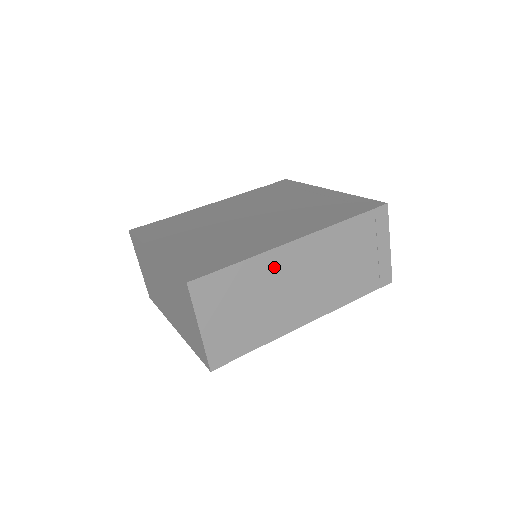
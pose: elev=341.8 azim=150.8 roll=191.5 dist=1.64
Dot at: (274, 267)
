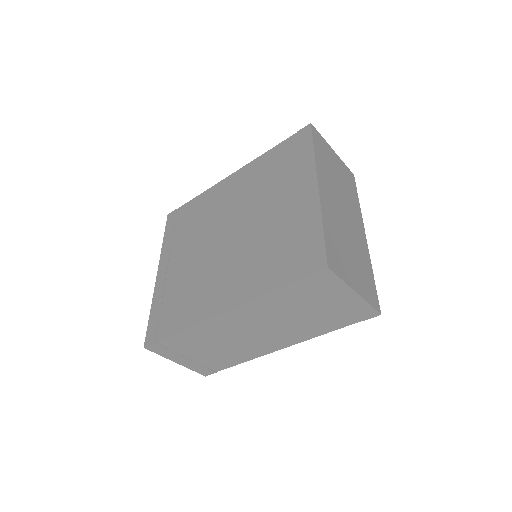
Dot at: (213, 330)
